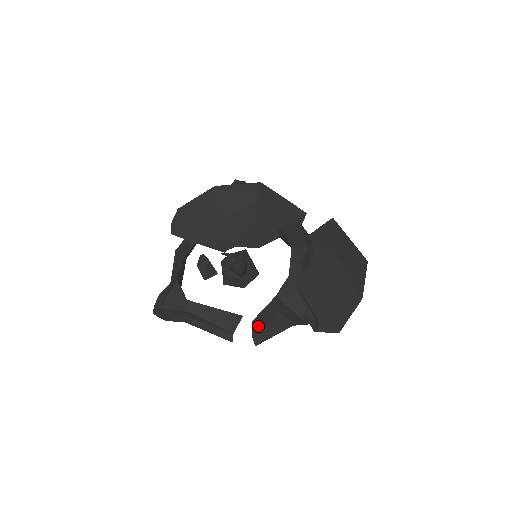
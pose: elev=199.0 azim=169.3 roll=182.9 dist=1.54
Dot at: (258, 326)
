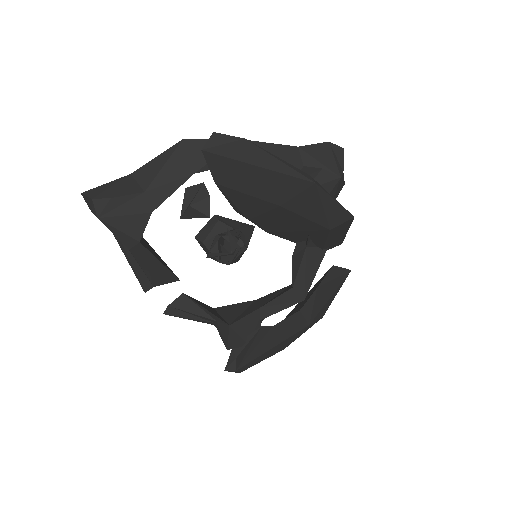
Dot at: (184, 305)
